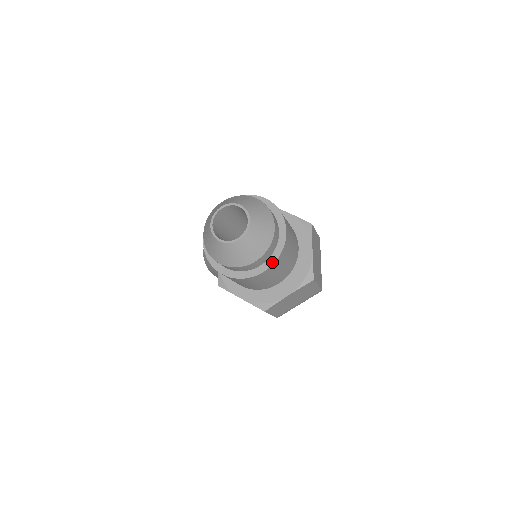
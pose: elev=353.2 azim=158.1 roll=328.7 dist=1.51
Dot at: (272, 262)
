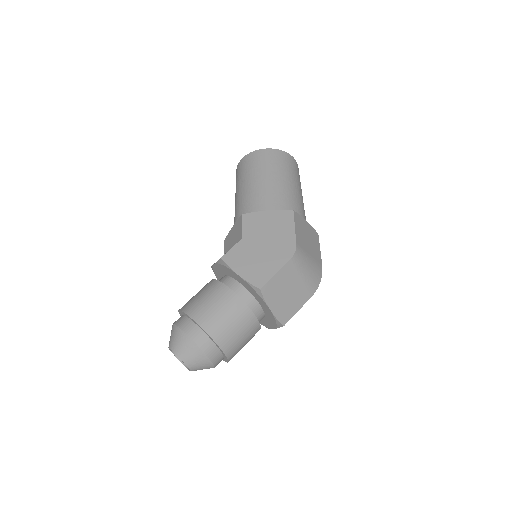
Dot at: (227, 361)
